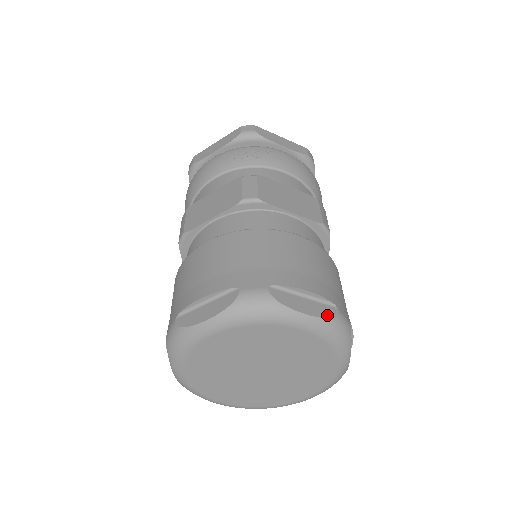
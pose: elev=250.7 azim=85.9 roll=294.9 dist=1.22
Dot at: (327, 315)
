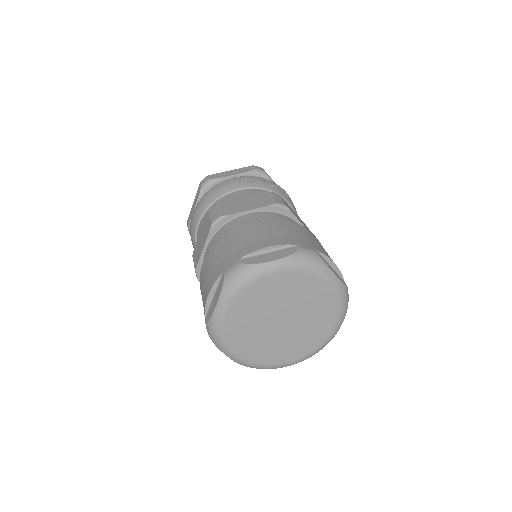
Dot at: (344, 283)
